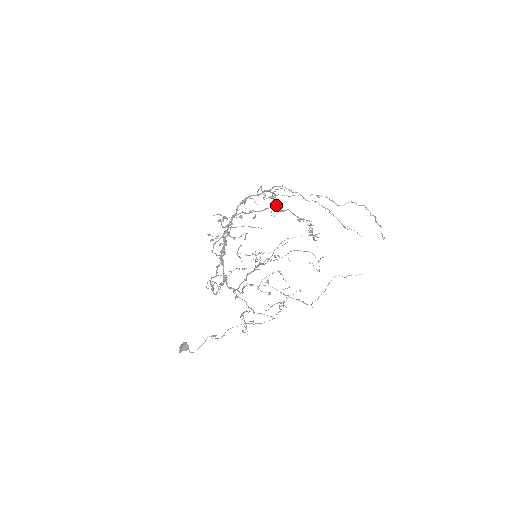
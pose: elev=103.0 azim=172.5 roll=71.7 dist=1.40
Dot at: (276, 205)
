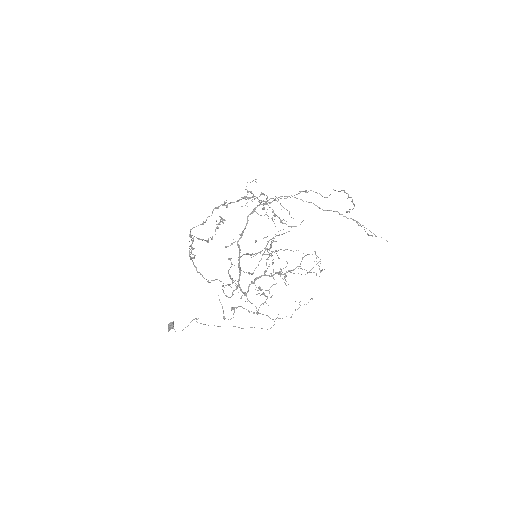
Dot at: occluded
